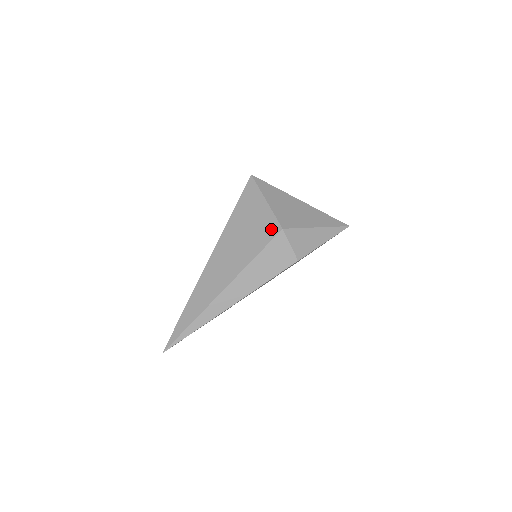
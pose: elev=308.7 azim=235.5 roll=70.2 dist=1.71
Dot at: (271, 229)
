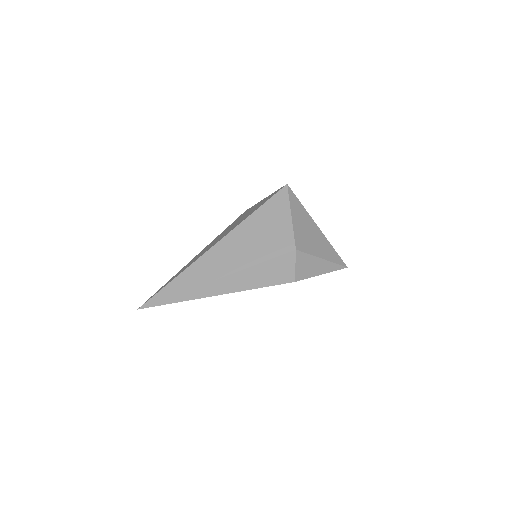
Dot at: (285, 245)
